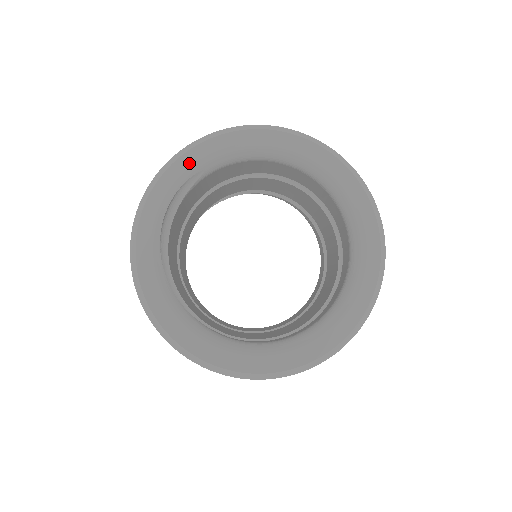
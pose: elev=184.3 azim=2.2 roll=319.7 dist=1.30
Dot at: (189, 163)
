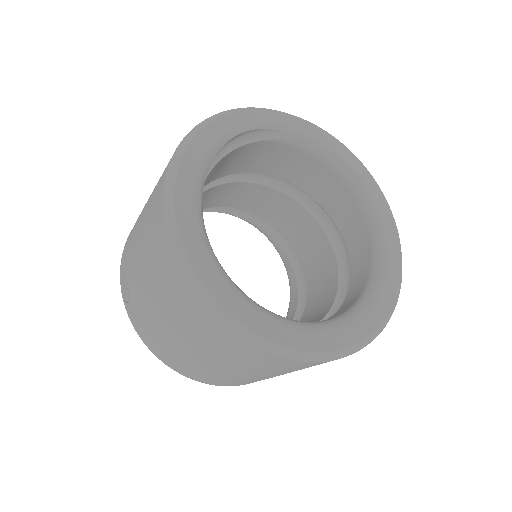
Dot at: (286, 121)
